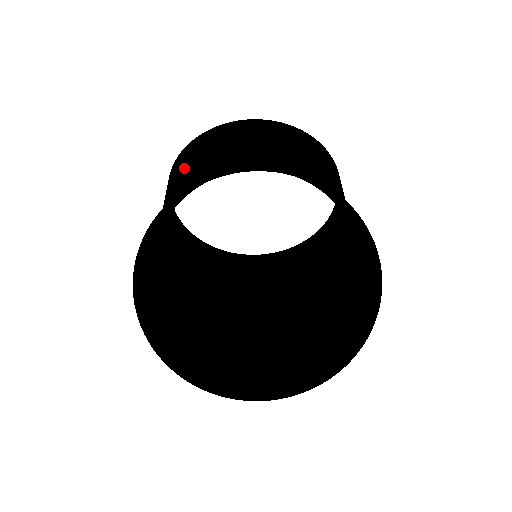
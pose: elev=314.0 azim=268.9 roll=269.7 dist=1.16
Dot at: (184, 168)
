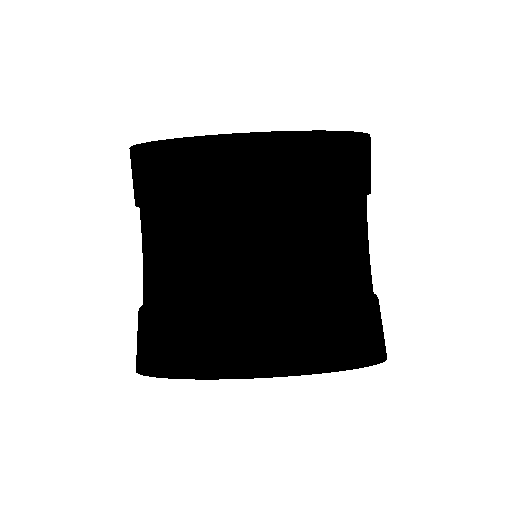
Dot at: (155, 204)
